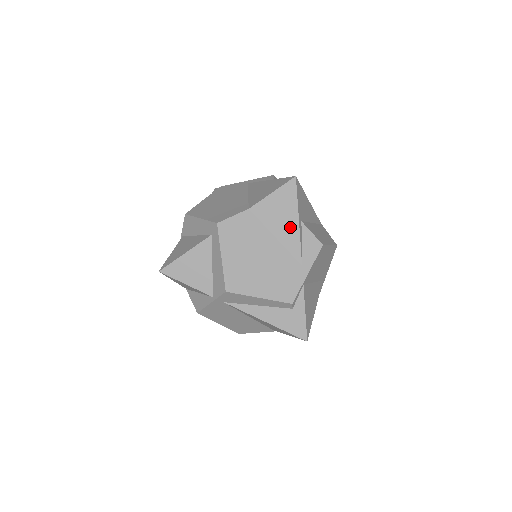
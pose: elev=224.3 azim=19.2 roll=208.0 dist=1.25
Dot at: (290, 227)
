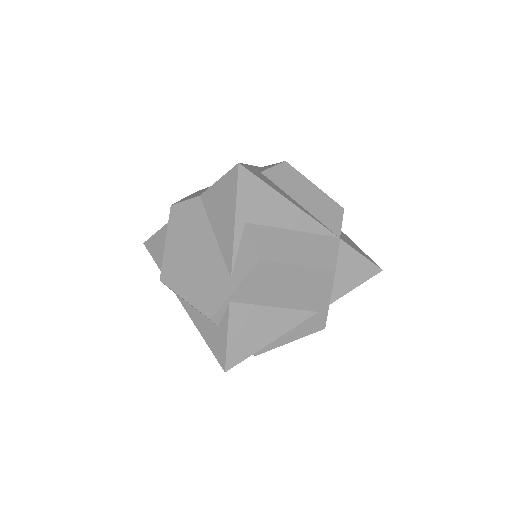
Dot at: (227, 226)
